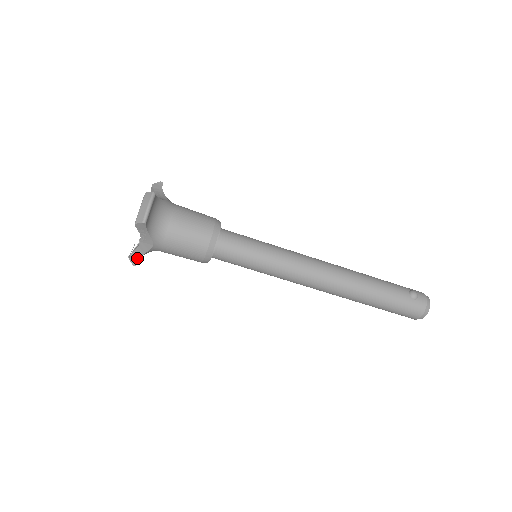
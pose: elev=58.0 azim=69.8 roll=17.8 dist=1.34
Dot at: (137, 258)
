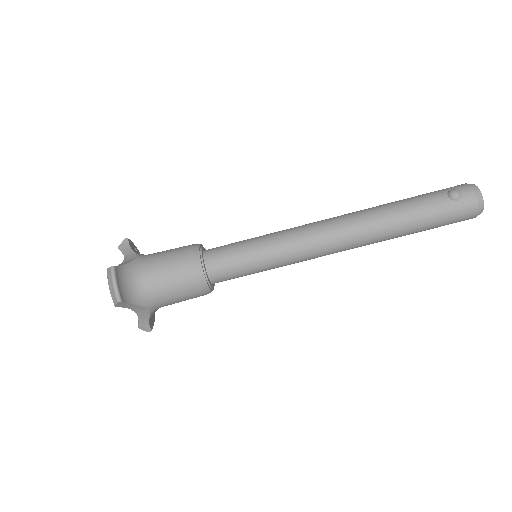
Dot at: (146, 325)
